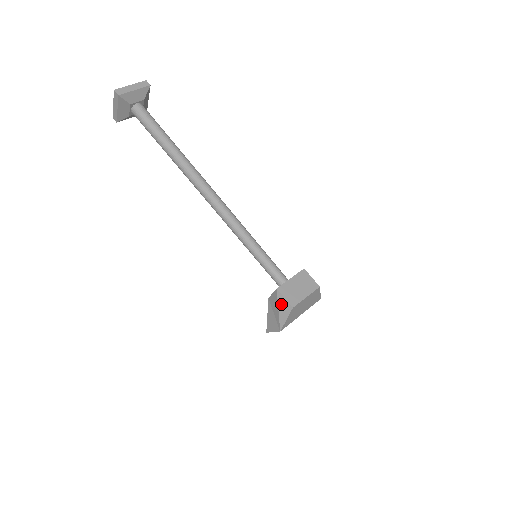
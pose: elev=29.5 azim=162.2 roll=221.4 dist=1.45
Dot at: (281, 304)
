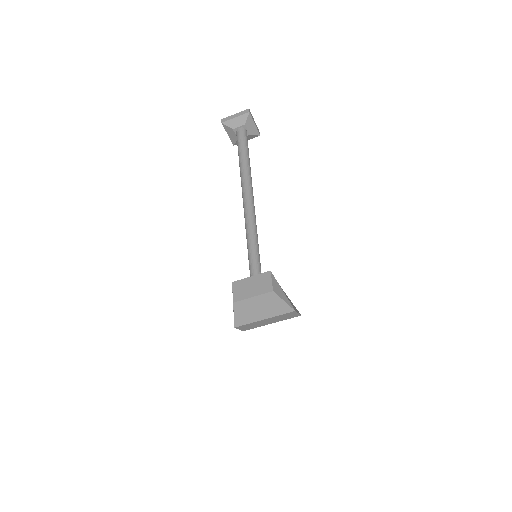
Dot at: occluded
